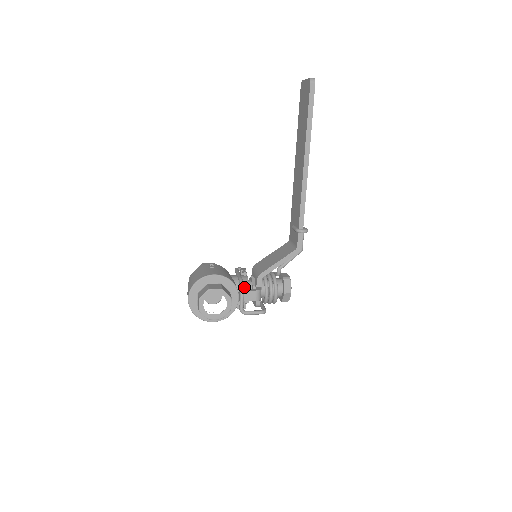
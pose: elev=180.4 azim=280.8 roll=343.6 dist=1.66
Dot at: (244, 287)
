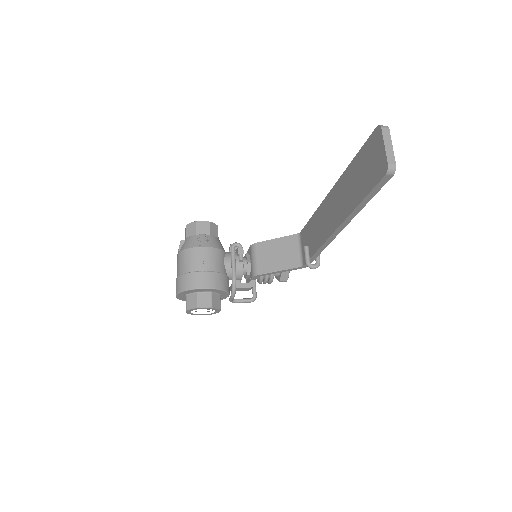
Dot at: (237, 277)
